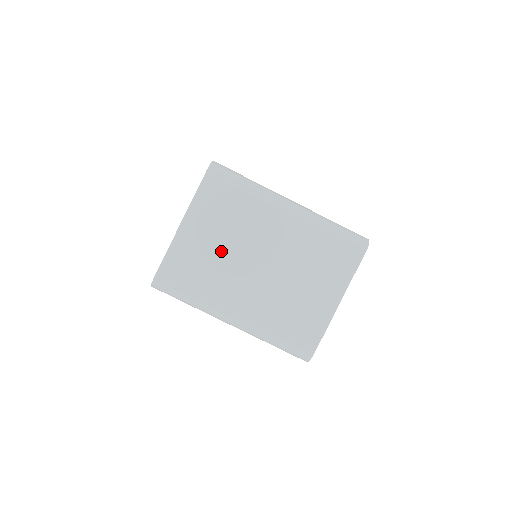
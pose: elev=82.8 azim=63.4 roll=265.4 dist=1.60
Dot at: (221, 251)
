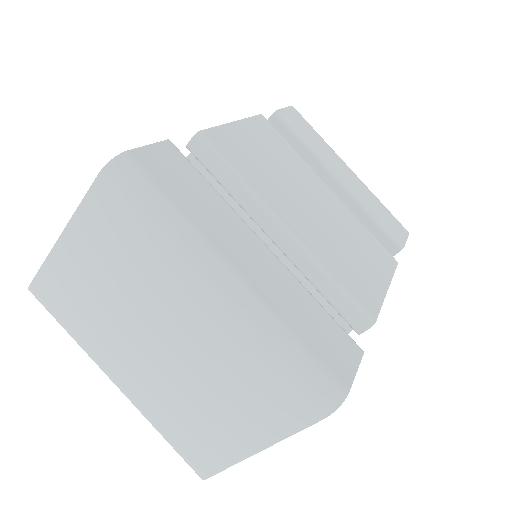
Dot at: (108, 299)
